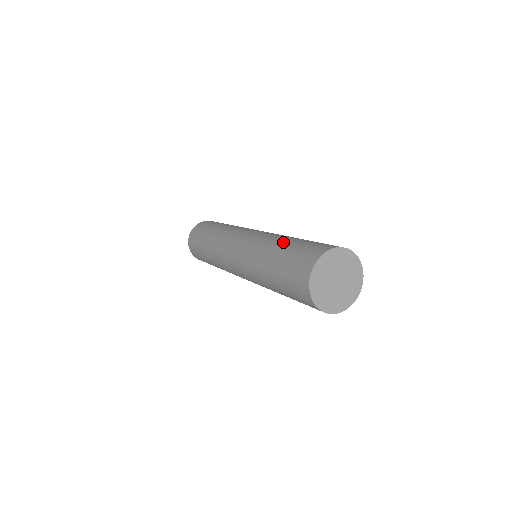
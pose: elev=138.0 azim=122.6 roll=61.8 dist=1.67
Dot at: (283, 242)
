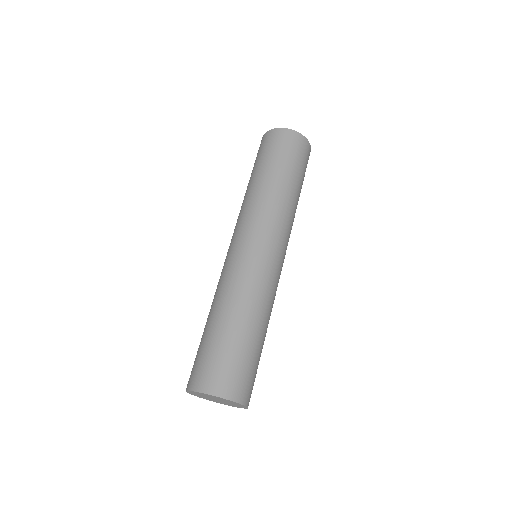
Dot at: (229, 320)
